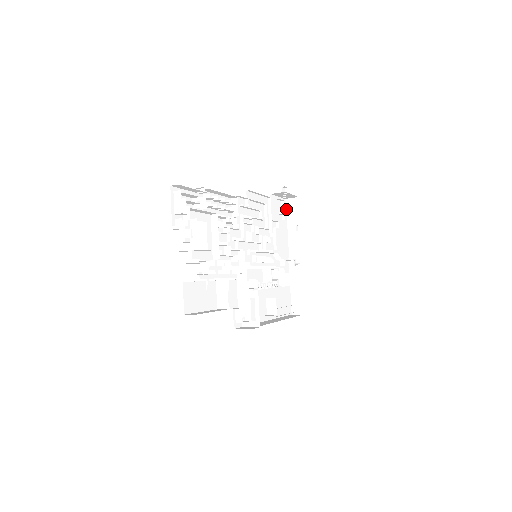
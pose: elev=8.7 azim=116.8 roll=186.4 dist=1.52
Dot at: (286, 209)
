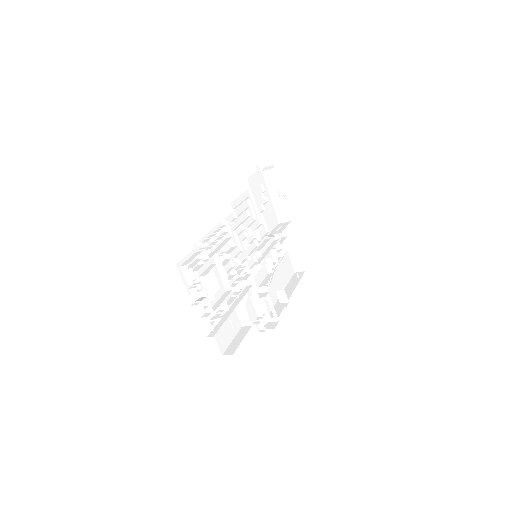
Dot at: (263, 178)
